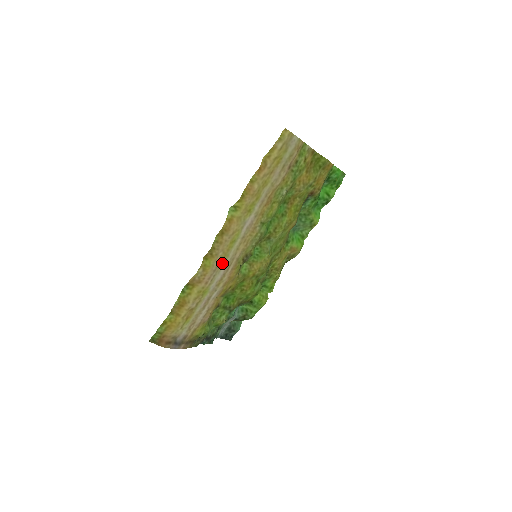
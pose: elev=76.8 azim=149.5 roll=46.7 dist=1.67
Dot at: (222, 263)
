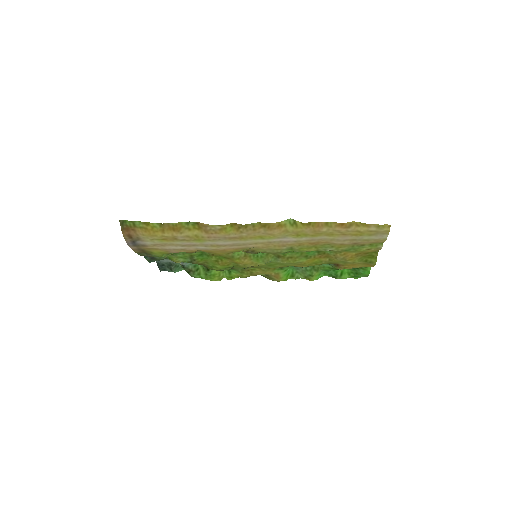
Dot at: (236, 239)
